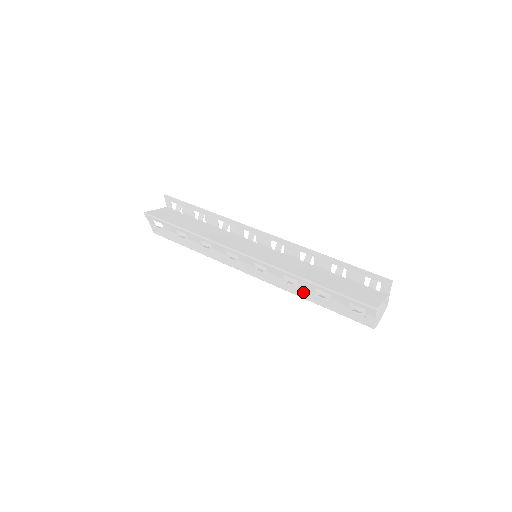
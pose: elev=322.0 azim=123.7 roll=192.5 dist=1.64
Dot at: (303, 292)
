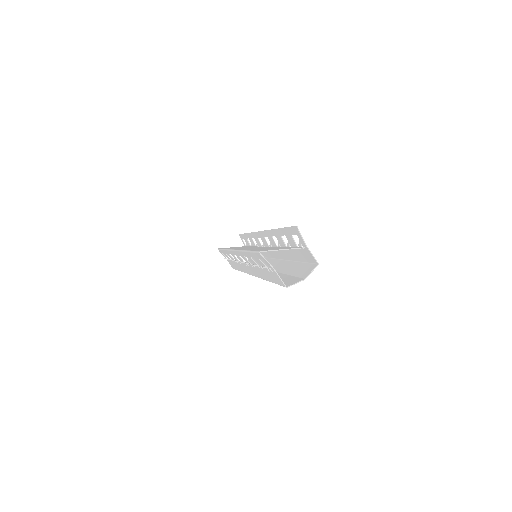
Dot at: (259, 271)
